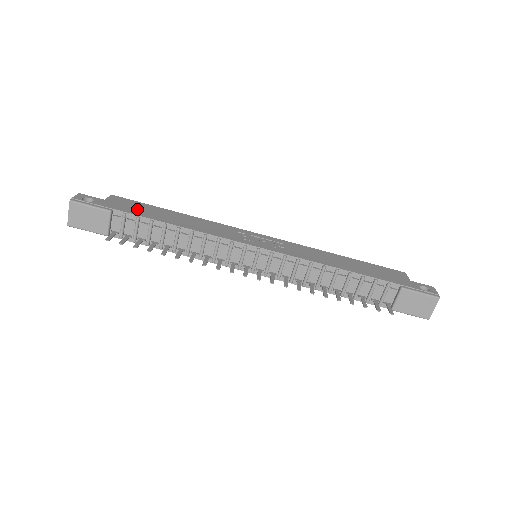
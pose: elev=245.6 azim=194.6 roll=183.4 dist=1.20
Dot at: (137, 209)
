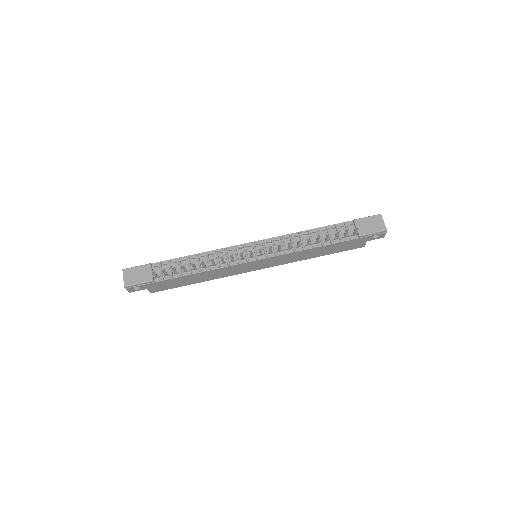
Dot at: occluded
